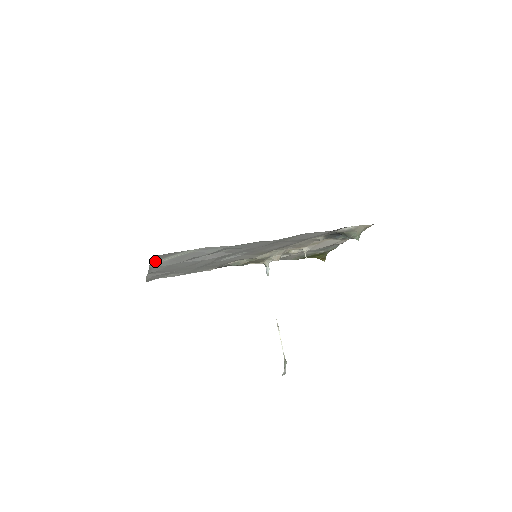
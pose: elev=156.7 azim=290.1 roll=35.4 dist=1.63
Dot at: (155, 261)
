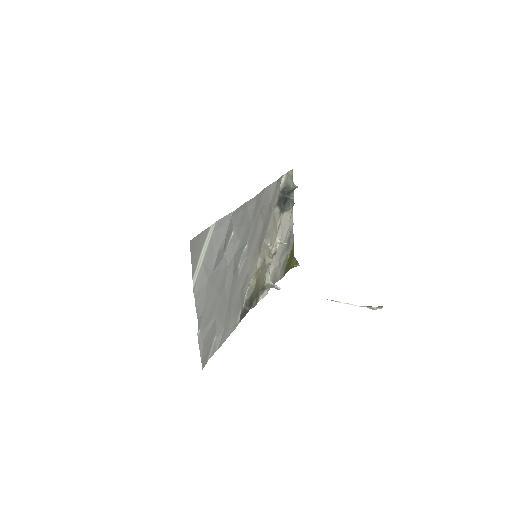
Dot at: (194, 269)
